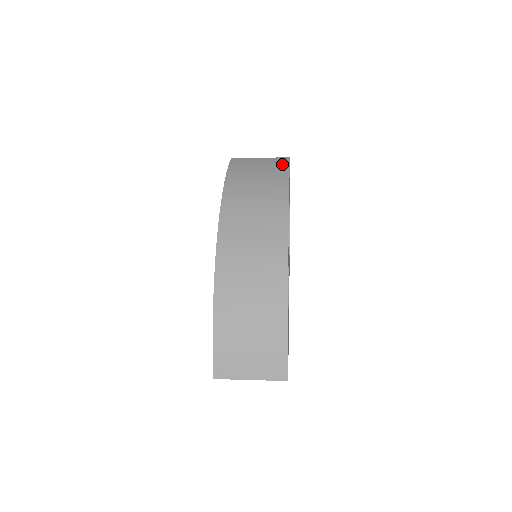
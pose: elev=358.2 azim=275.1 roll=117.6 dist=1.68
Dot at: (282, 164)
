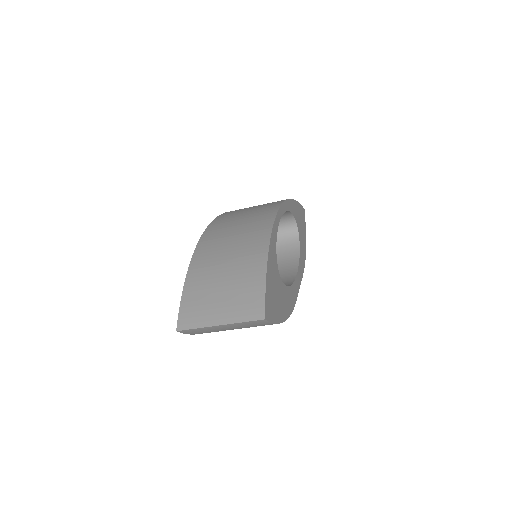
Dot at: occluded
